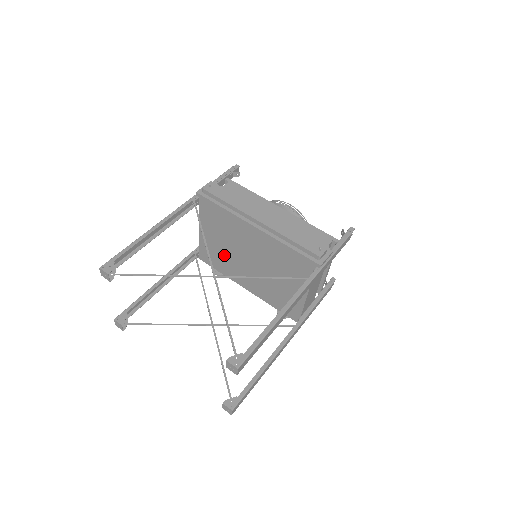
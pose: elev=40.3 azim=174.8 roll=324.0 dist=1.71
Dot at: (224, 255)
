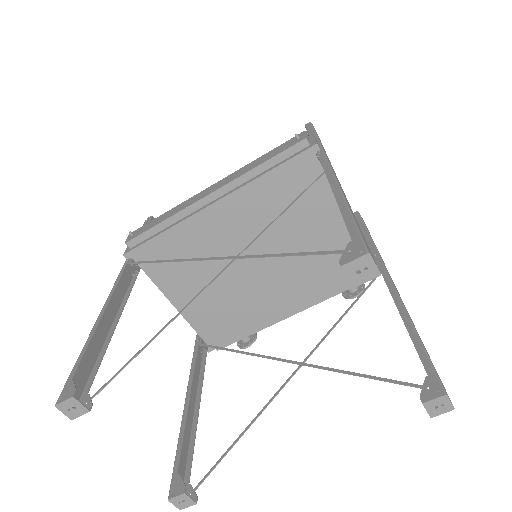
Dot at: (226, 301)
